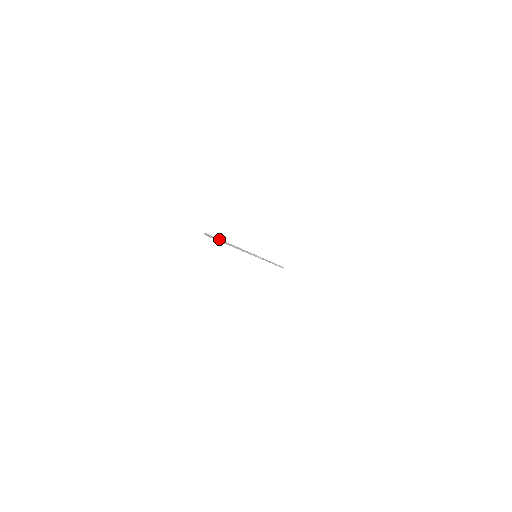
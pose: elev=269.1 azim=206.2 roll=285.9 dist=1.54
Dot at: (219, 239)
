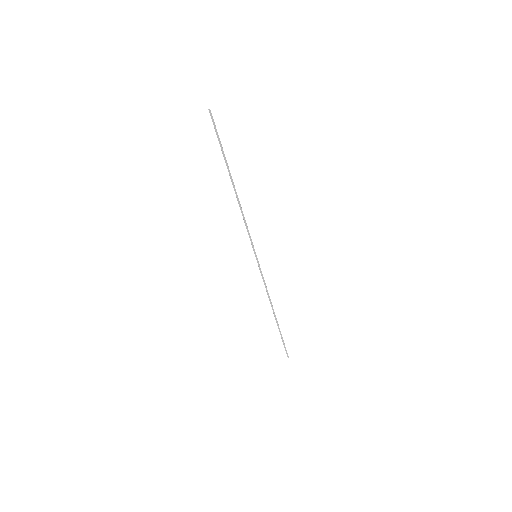
Dot at: (221, 144)
